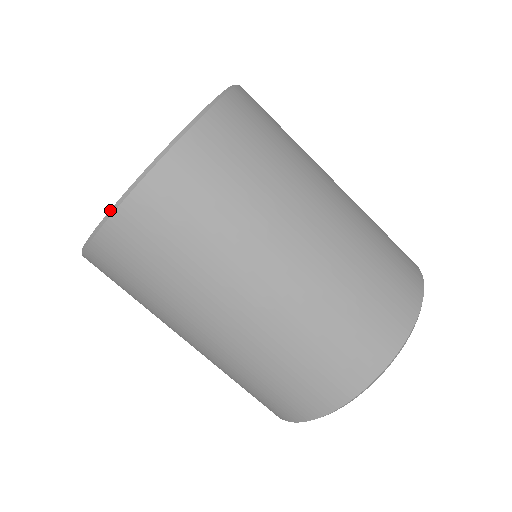
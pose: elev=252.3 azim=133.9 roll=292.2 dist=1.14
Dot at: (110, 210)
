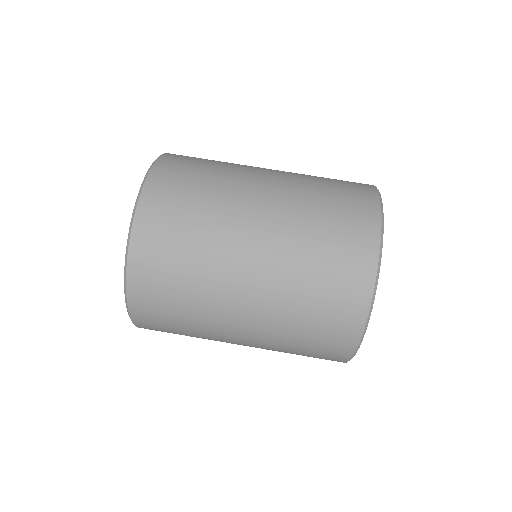
Dot at: occluded
